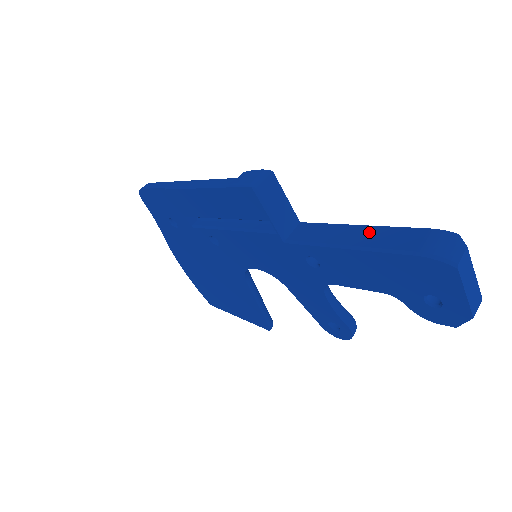
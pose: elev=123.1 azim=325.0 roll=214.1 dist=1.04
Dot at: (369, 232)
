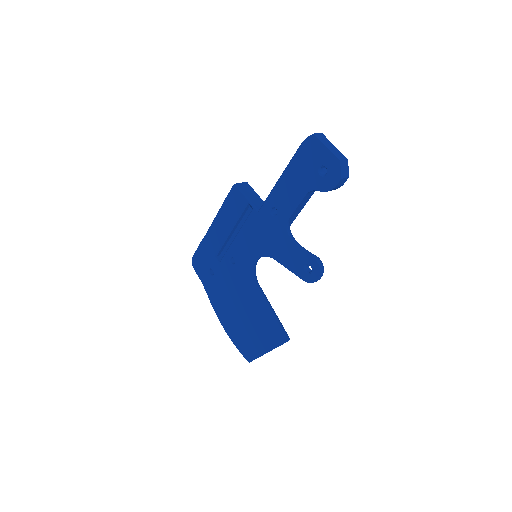
Dot at: occluded
